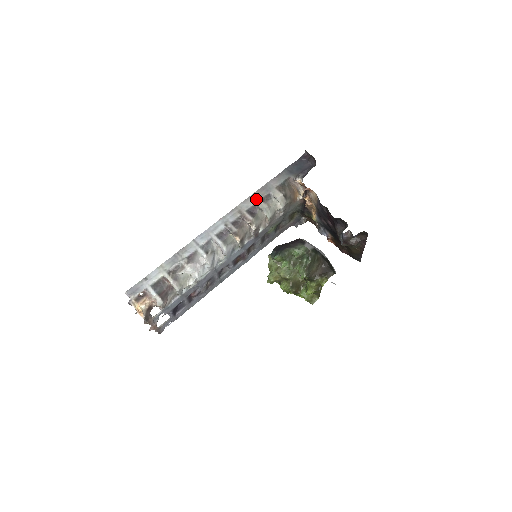
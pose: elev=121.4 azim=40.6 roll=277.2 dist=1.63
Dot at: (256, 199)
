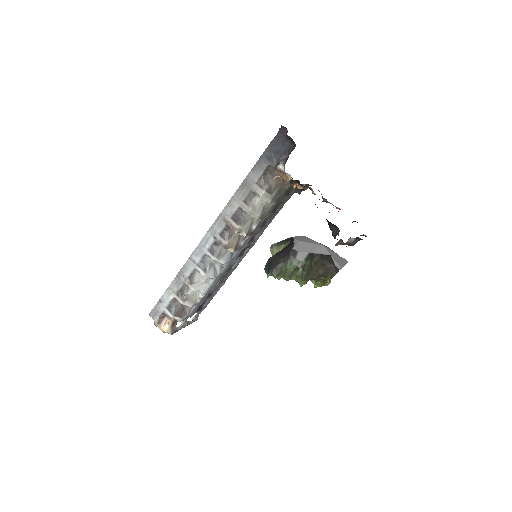
Dot at: (238, 201)
